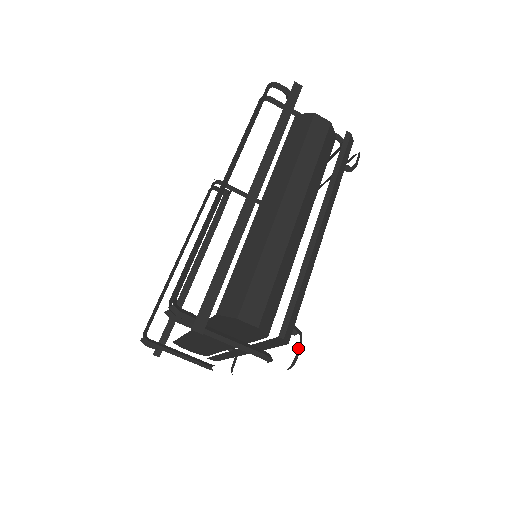
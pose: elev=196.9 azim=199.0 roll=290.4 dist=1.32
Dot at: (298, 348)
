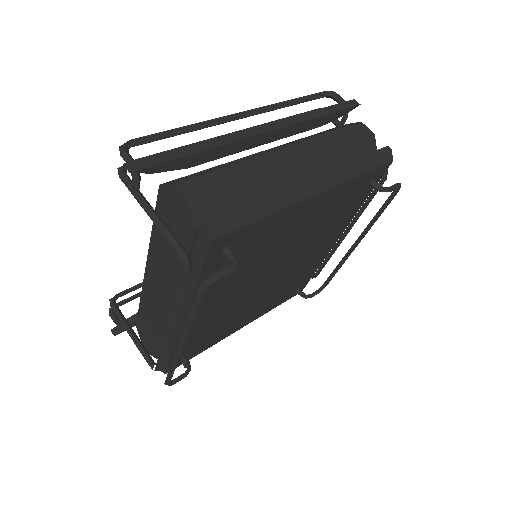
Dot at: (224, 270)
